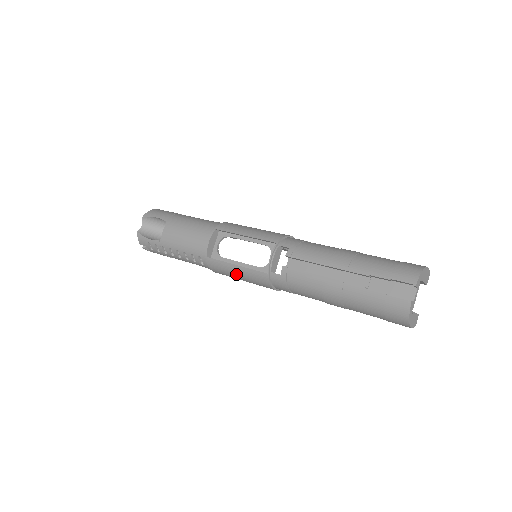
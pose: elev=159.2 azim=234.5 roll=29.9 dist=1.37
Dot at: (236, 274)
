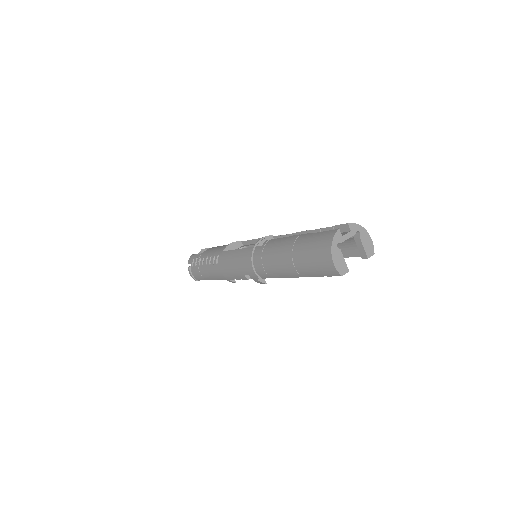
Dot at: (234, 259)
